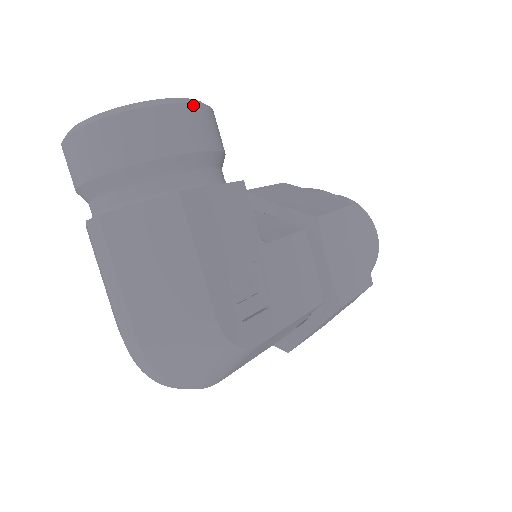
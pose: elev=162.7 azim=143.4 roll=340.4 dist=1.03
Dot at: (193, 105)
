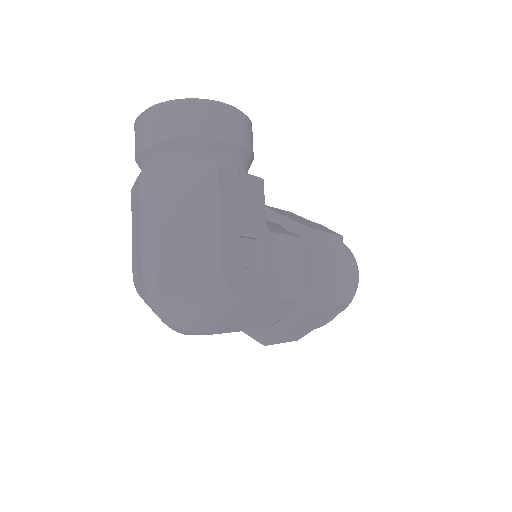
Dot at: (240, 113)
